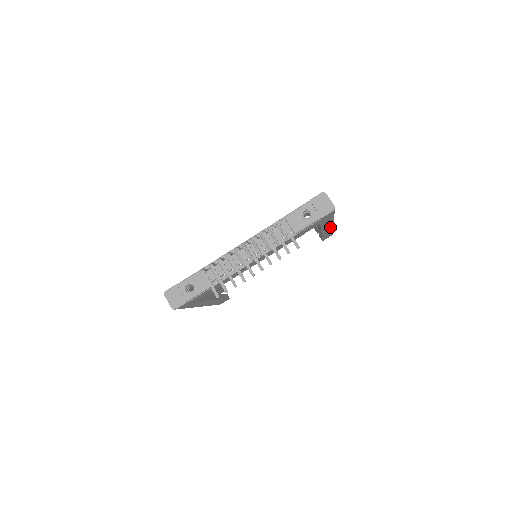
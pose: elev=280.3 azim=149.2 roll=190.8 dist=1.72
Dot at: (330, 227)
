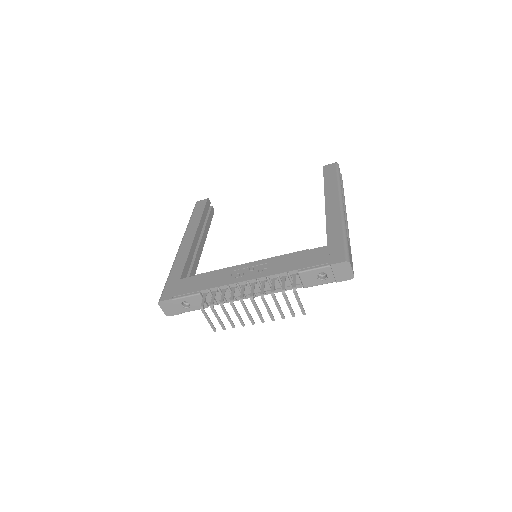
Dot at: occluded
